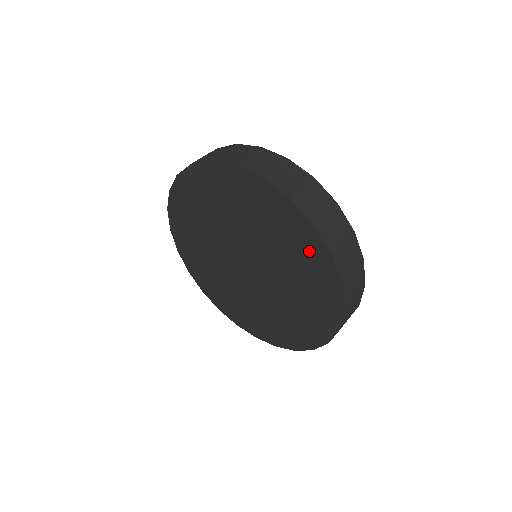
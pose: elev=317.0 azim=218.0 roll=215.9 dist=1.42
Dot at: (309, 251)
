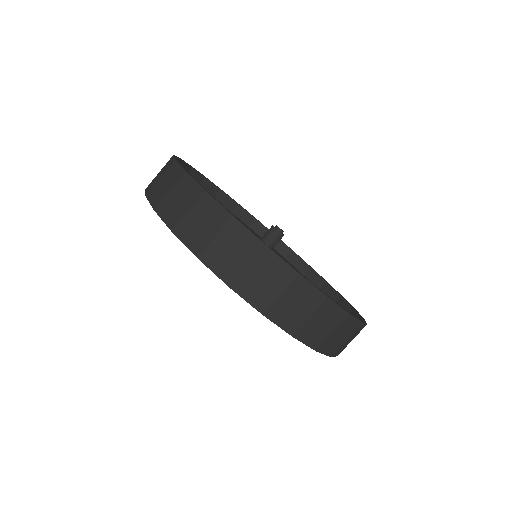
Dot at: occluded
